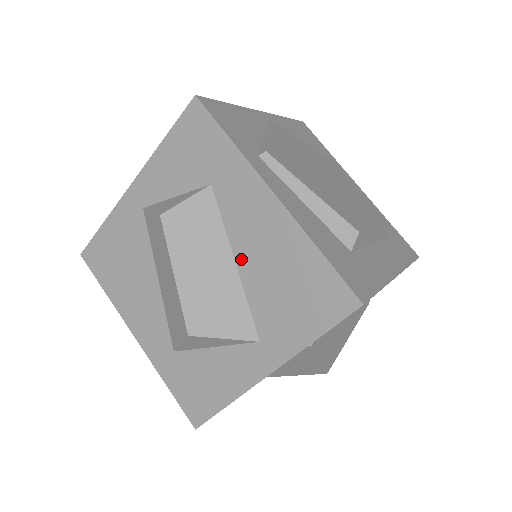
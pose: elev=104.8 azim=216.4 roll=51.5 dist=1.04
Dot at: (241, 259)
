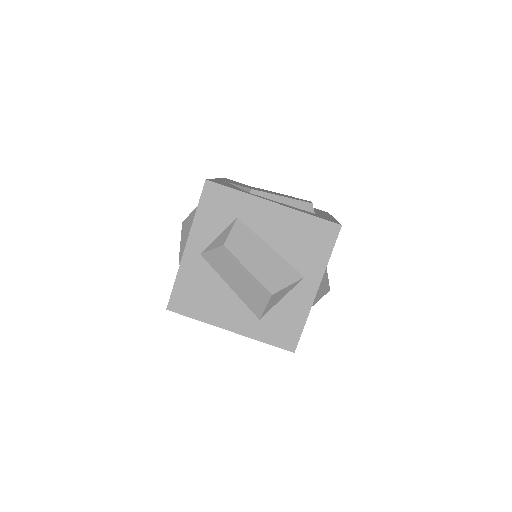
Dot at: (273, 244)
